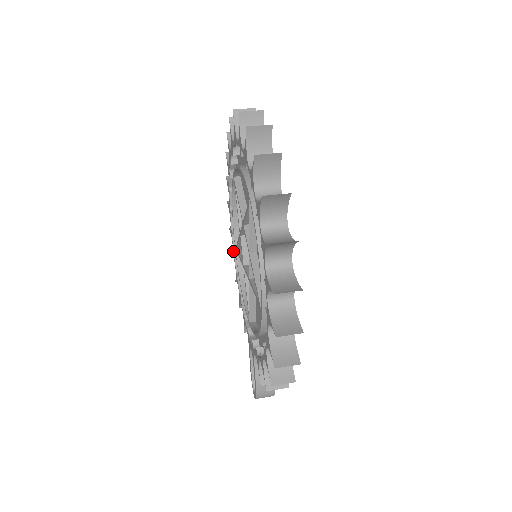
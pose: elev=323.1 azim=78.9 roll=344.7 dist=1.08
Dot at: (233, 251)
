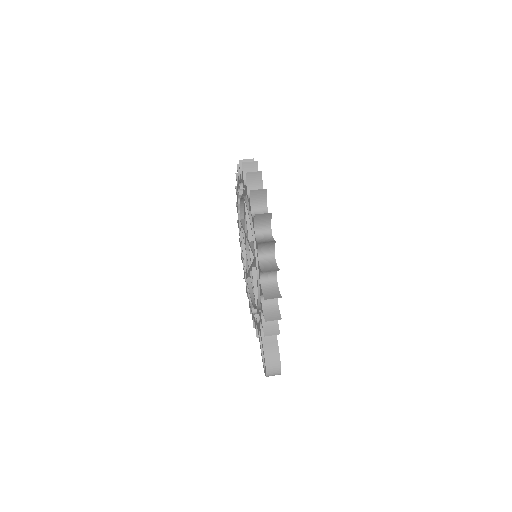
Dot at: (246, 287)
